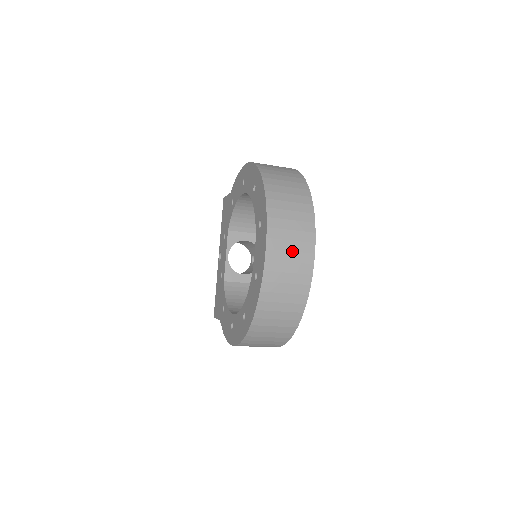
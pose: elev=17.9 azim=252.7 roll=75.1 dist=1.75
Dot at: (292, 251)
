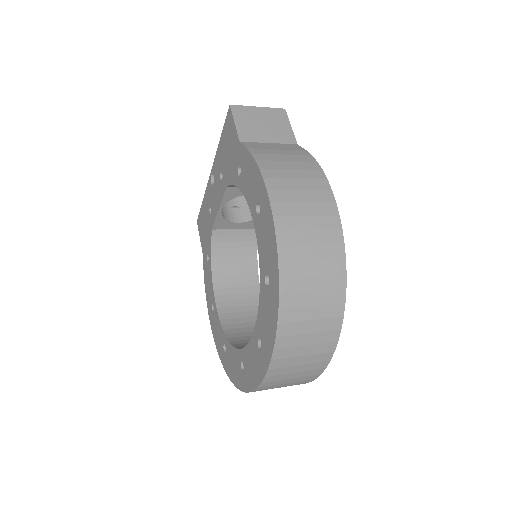
Dot at: (289, 383)
